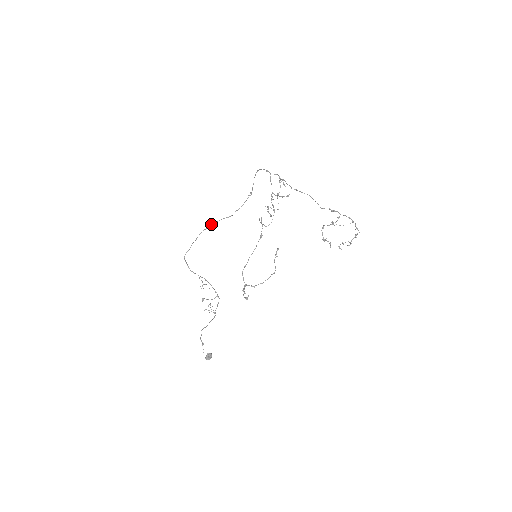
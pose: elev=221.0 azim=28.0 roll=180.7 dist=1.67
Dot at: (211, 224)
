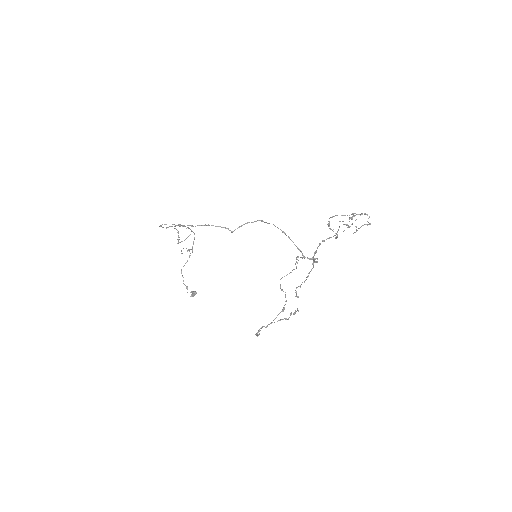
Dot at: (201, 225)
